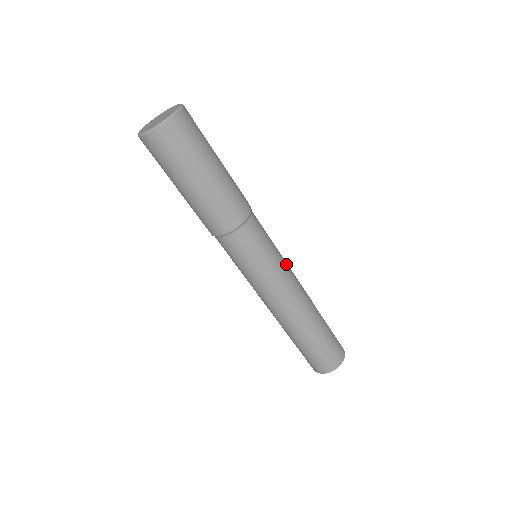
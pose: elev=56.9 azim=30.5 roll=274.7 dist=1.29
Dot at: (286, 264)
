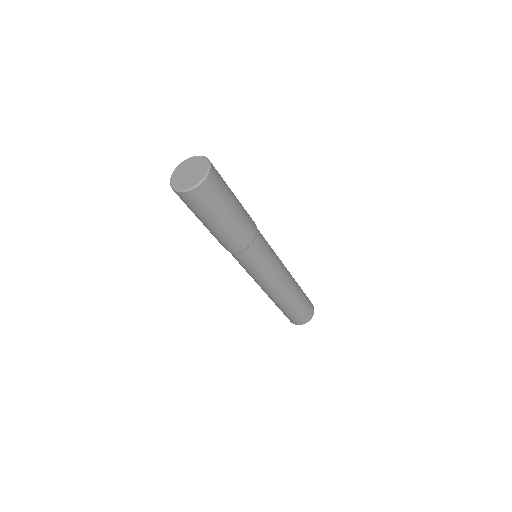
Dot at: (278, 268)
